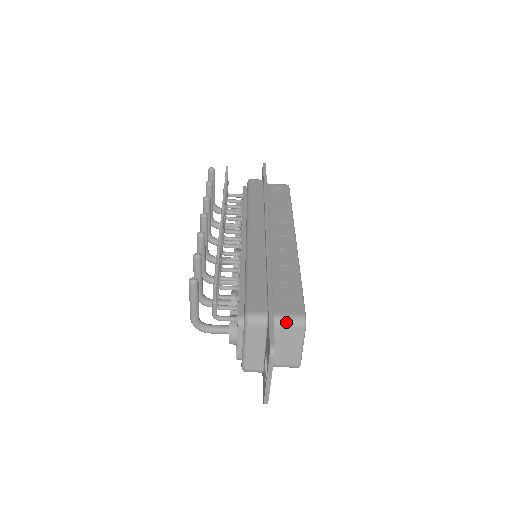
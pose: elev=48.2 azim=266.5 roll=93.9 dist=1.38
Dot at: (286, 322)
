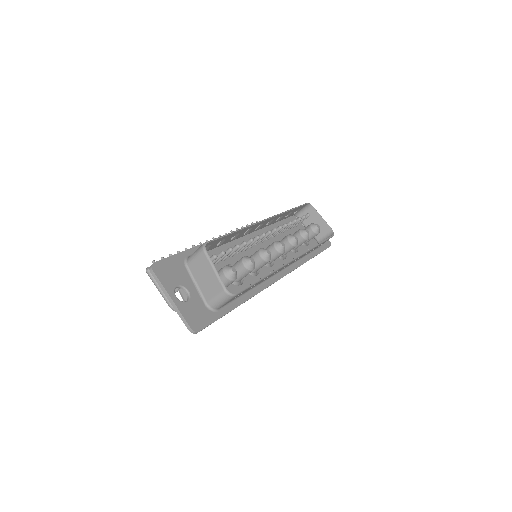
Dot at: (193, 256)
